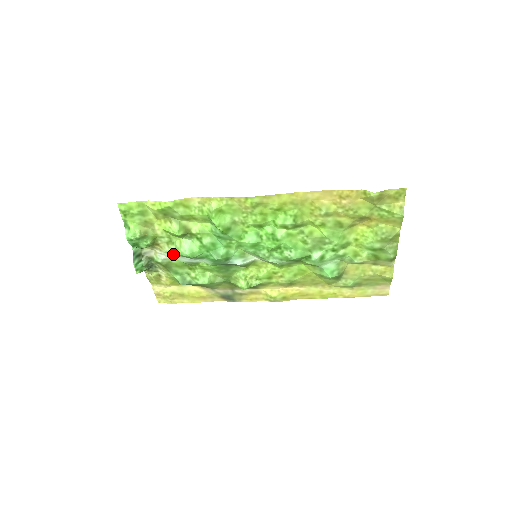
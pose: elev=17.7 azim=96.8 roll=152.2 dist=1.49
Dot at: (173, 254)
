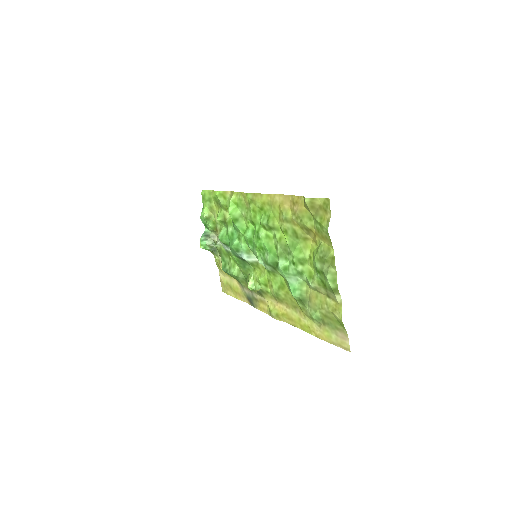
Dot at: occluded
